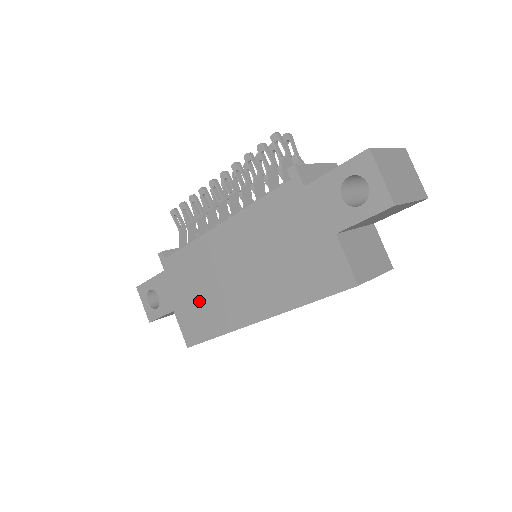
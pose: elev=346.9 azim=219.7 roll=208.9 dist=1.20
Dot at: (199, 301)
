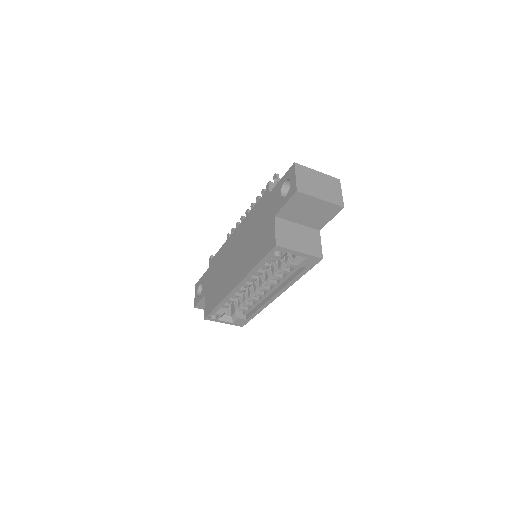
Dot at: (217, 283)
